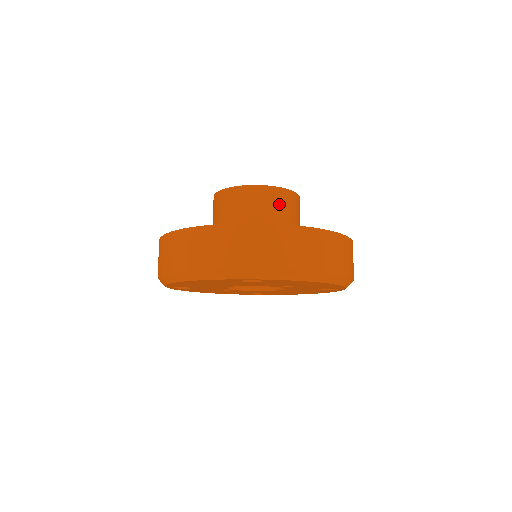
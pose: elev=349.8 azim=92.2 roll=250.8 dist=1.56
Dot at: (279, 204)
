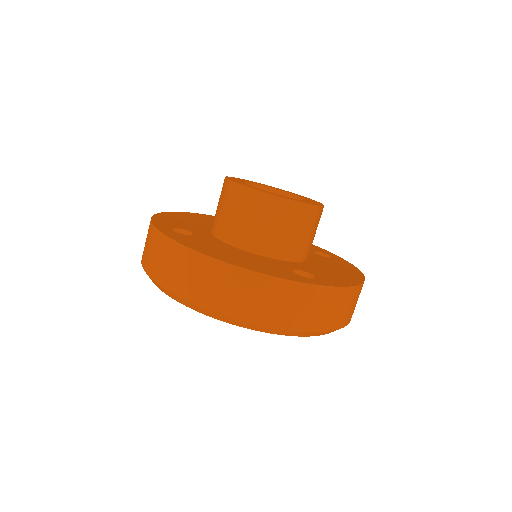
Dot at: (314, 225)
